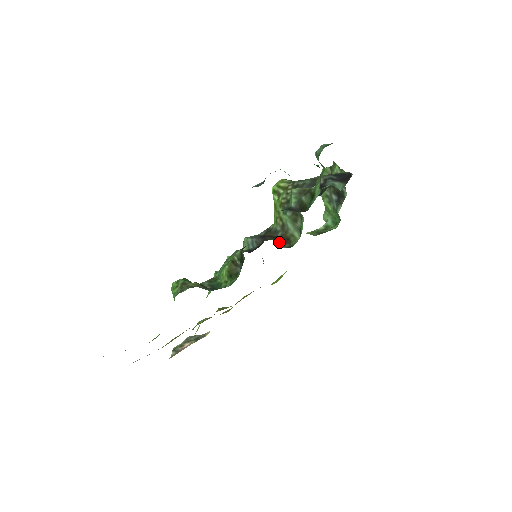
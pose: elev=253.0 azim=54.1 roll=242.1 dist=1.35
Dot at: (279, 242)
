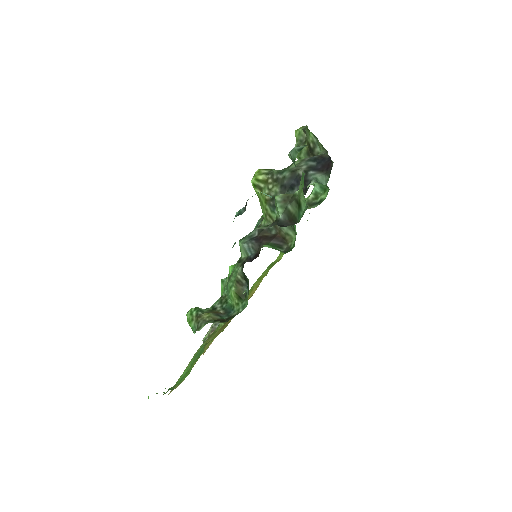
Dot at: (276, 245)
